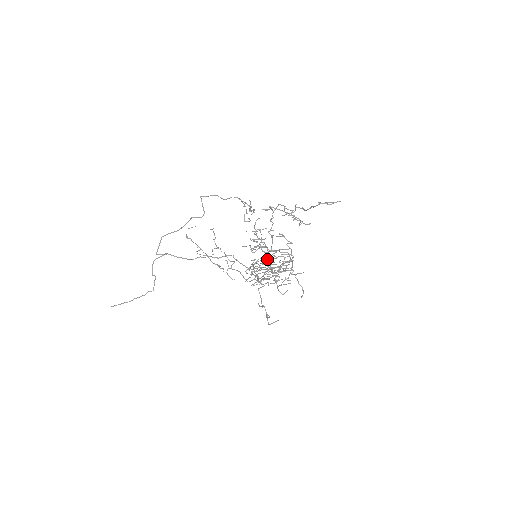
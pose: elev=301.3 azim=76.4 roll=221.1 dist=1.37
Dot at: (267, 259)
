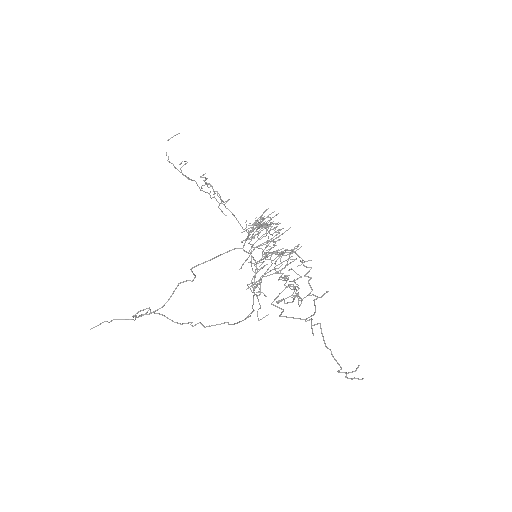
Dot at: (269, 240)
